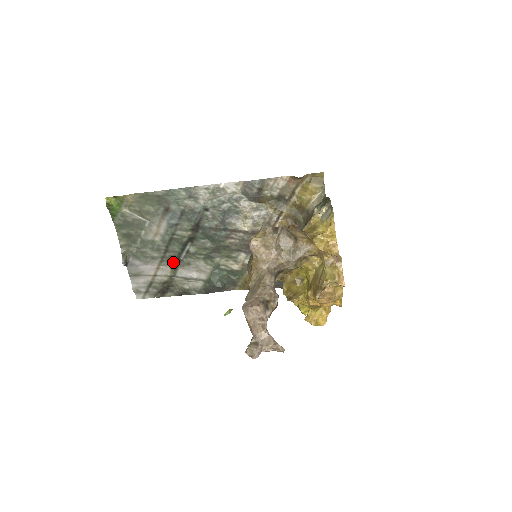
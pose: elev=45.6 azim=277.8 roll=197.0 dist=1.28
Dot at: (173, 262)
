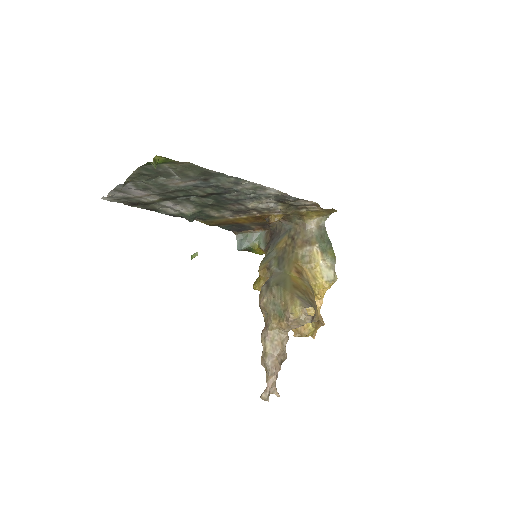
Dot at: (167, 197)
